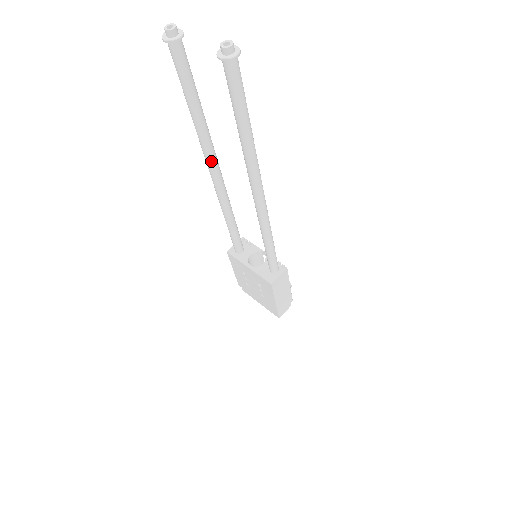
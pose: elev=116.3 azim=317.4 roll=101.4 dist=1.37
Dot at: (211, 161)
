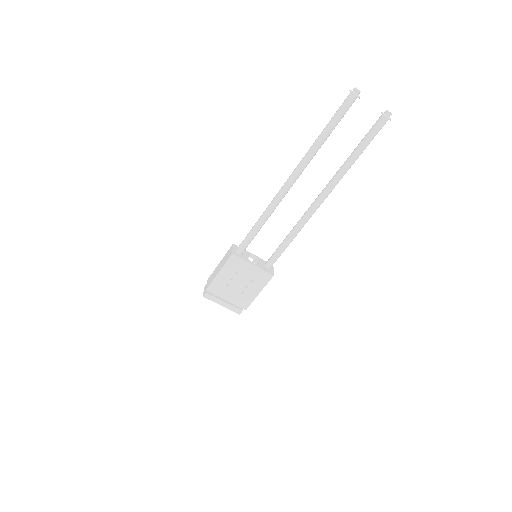
Dot at: occluded
